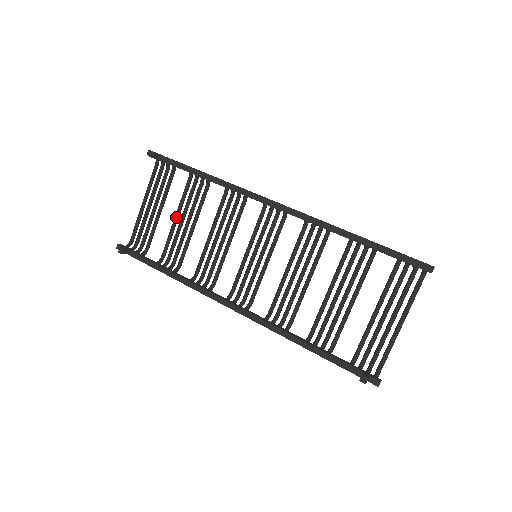
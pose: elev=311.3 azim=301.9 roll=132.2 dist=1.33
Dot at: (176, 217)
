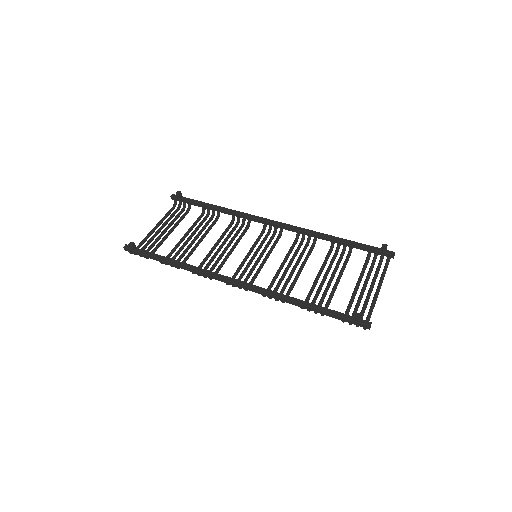
Dot at: (185, 235)
